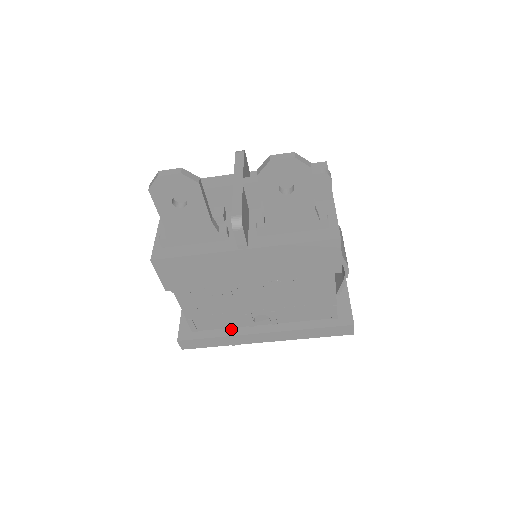
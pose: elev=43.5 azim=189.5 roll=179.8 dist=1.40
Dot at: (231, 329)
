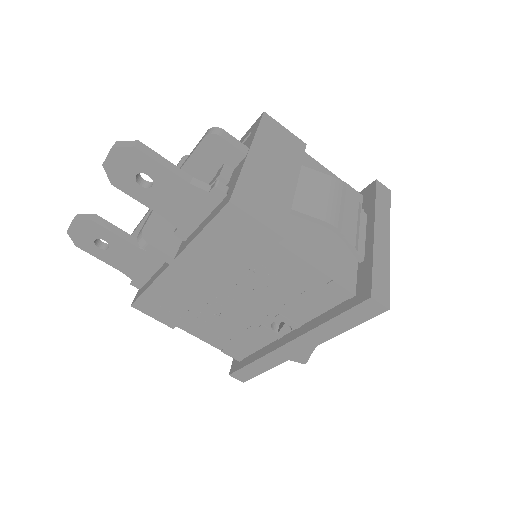
Dot at: (265, 348)
